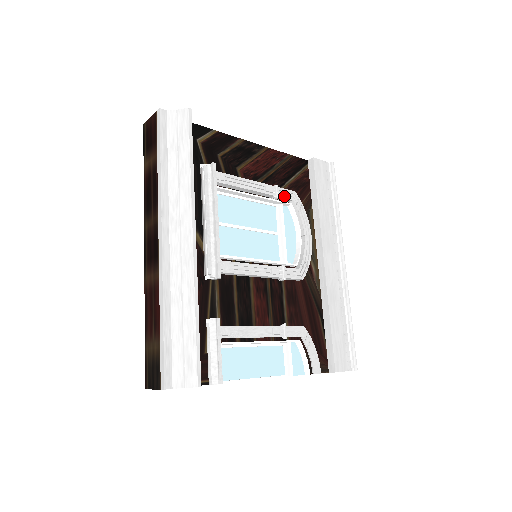
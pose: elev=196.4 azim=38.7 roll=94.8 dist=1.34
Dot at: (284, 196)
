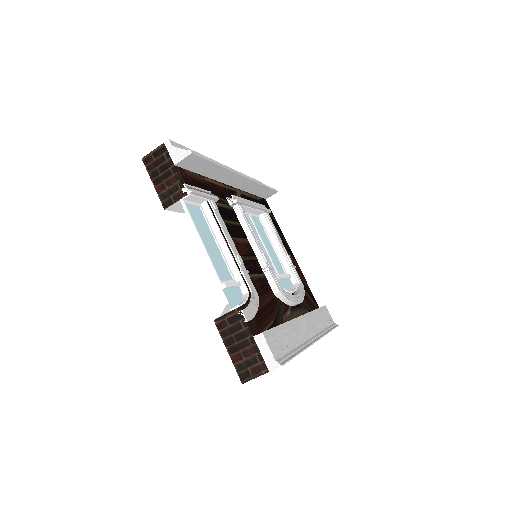
Dot at: (296, 274)
